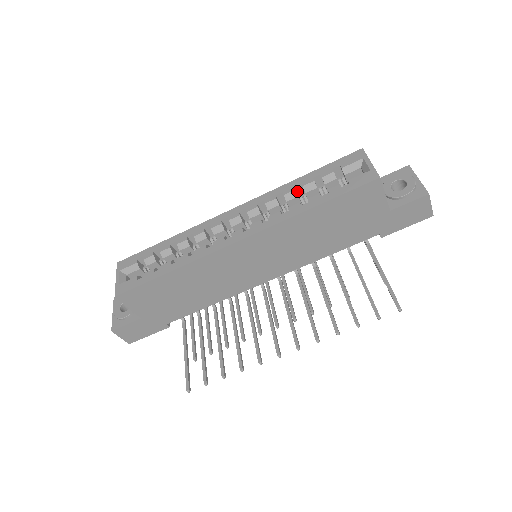
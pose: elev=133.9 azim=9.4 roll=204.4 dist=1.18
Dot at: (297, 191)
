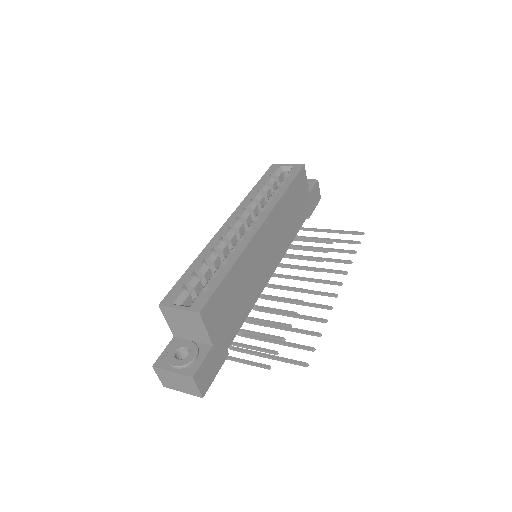
Dot at: occluded
